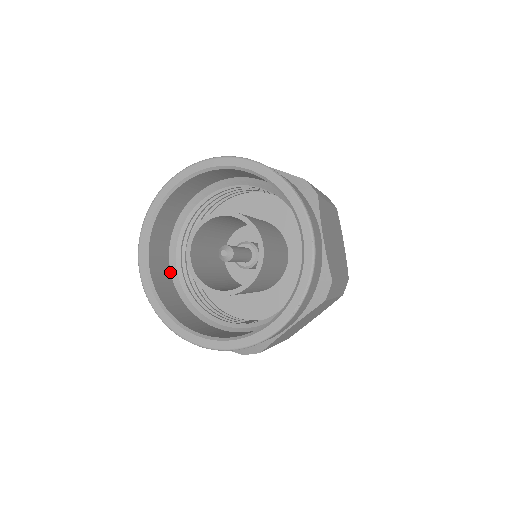
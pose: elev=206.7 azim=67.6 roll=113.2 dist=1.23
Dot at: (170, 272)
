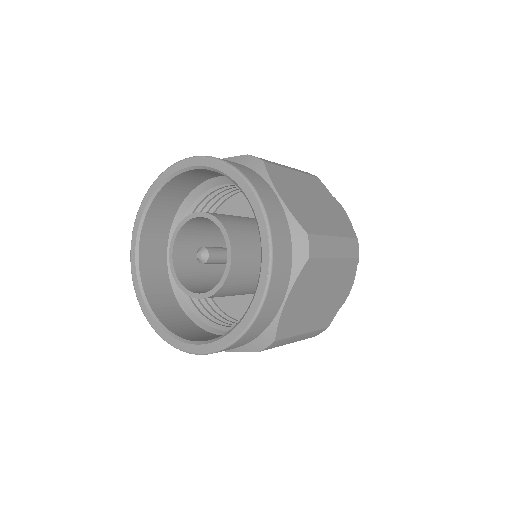
Dot at: (177, 302)
